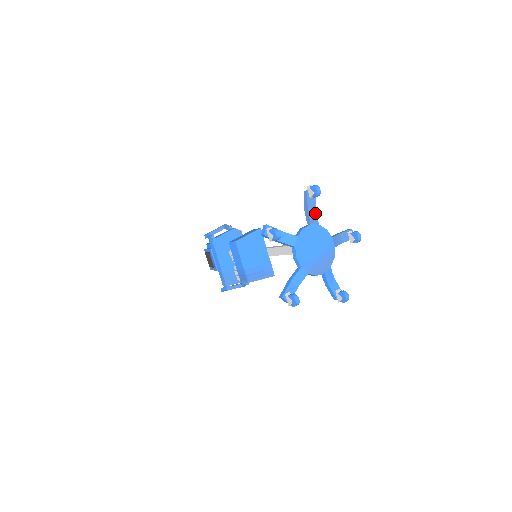
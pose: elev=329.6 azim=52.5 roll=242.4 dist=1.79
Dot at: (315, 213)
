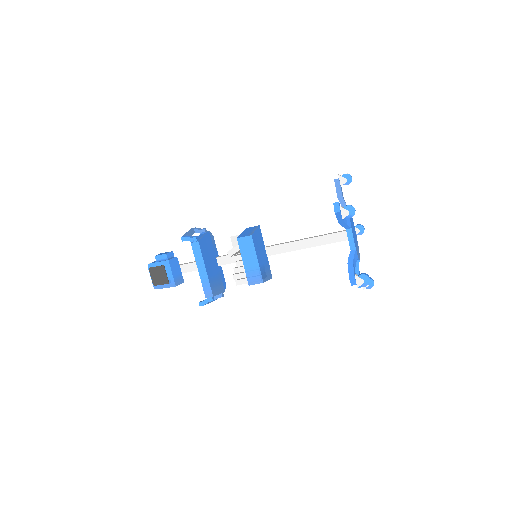
Dot at: occluded
